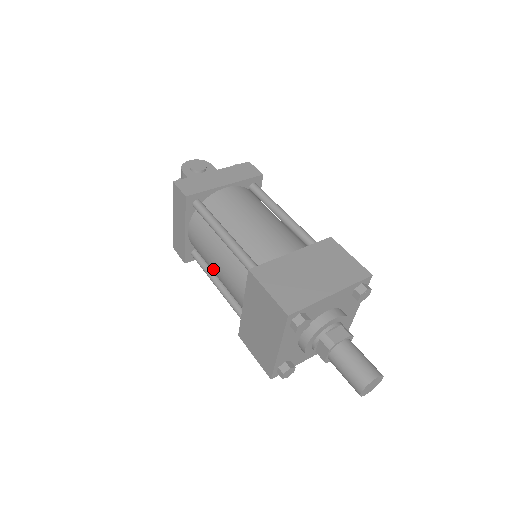
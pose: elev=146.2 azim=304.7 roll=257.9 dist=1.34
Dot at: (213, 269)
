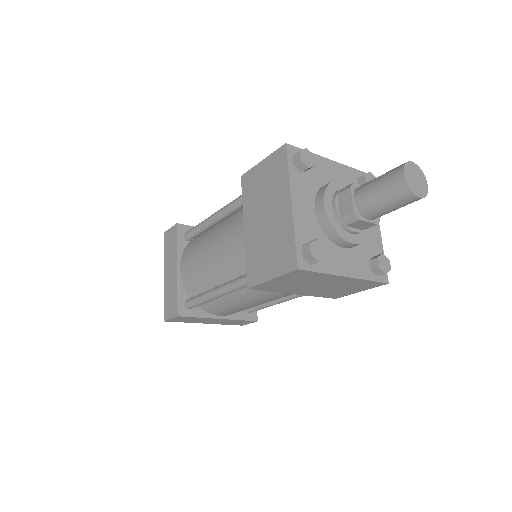
Dot at: (209, 263)
